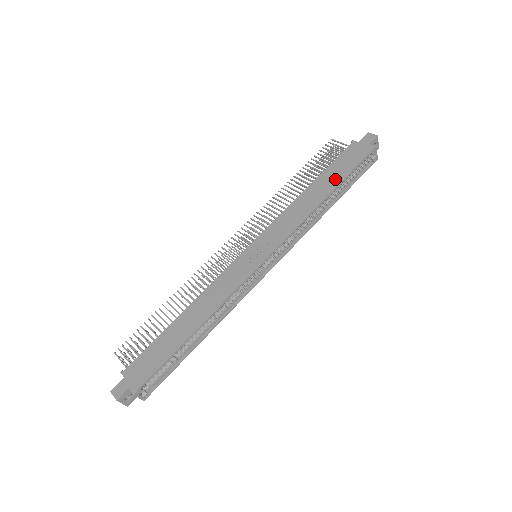
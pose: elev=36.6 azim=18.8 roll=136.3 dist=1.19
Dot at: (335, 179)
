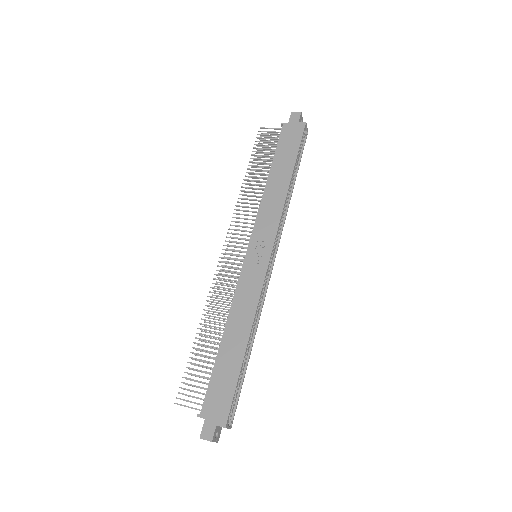
Dot at: (288, 162)
